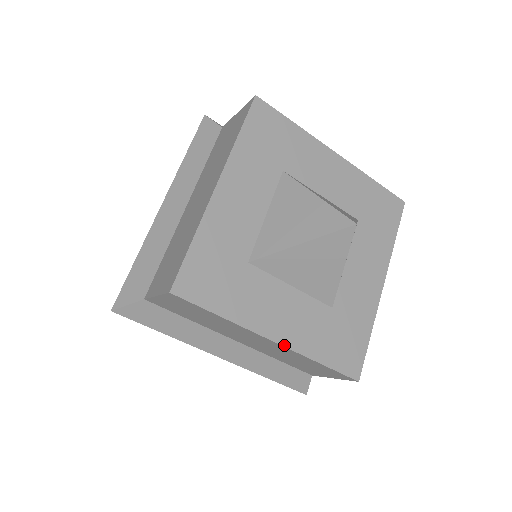
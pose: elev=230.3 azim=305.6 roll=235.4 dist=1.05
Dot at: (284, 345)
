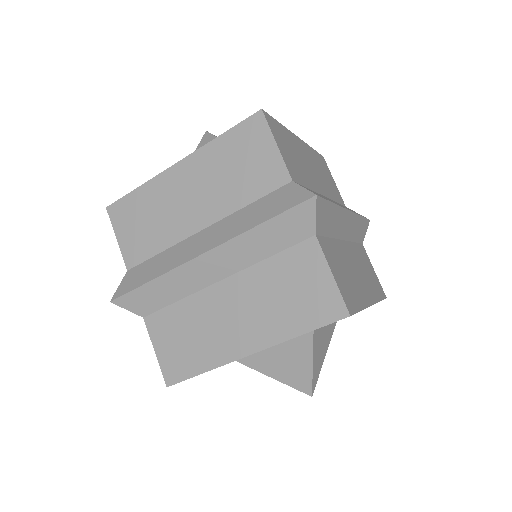
Dot at: occluded
